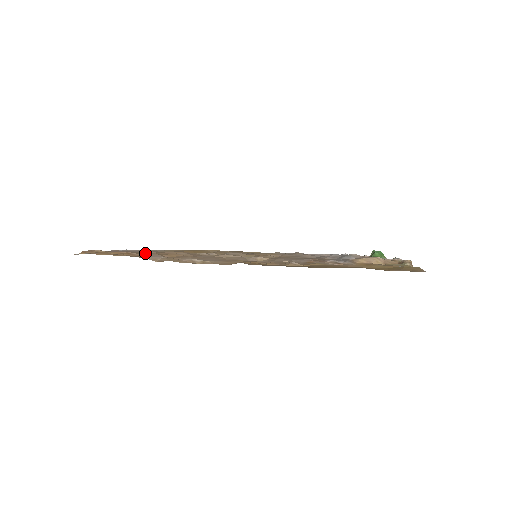
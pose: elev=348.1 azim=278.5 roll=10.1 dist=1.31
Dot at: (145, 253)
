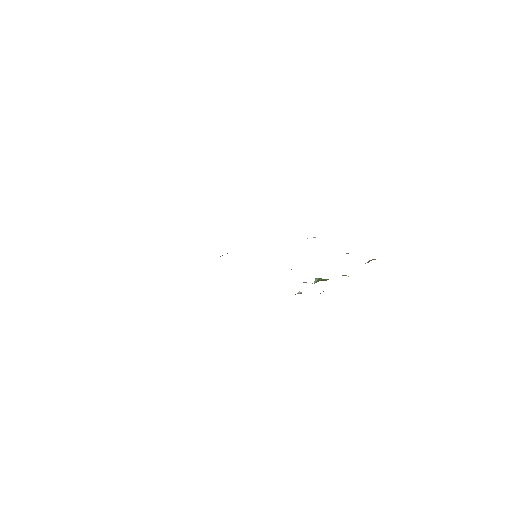
Dot at: occluded
